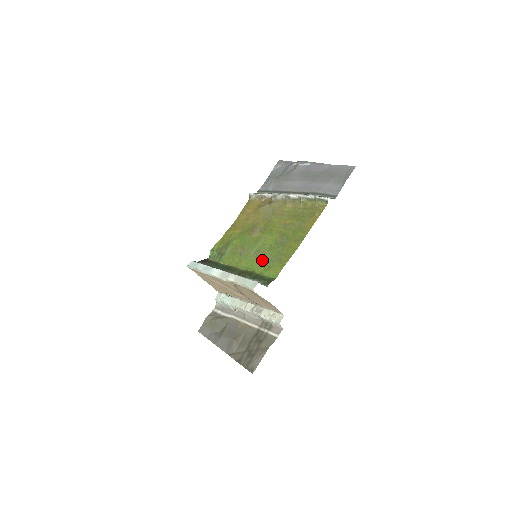
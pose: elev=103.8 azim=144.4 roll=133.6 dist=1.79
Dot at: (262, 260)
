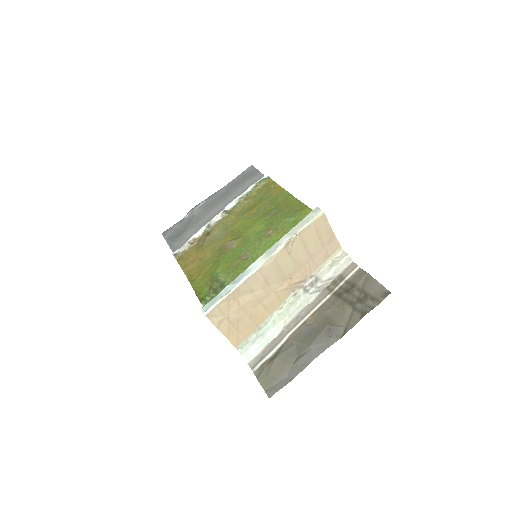
Dot at: (279, 230)
